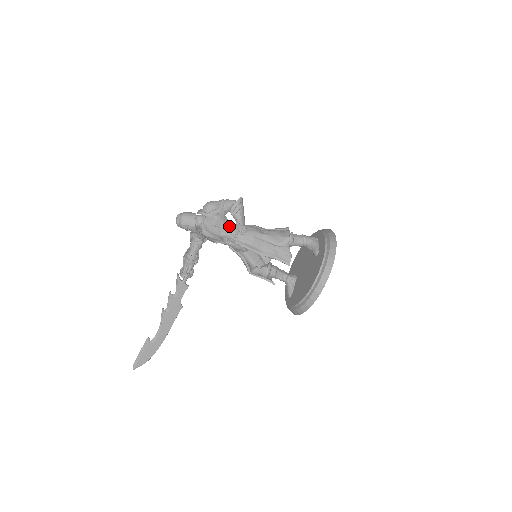
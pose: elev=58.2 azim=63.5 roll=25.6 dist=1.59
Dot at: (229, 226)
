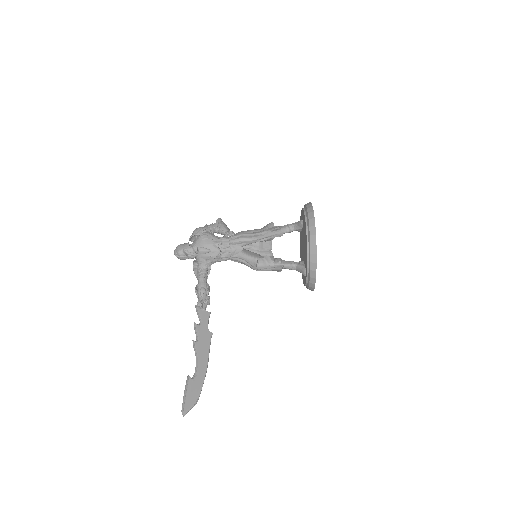
Dot at: (219, 237)
